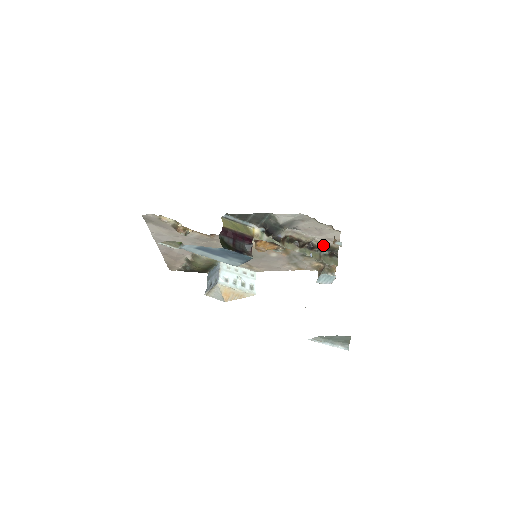
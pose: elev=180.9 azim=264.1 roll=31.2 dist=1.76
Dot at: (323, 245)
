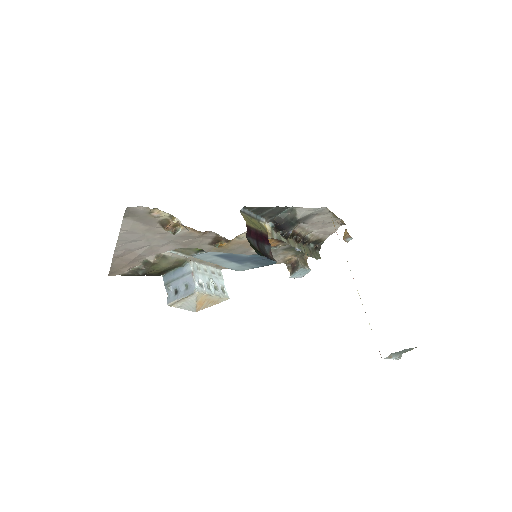
Dot at: (315, 238)
